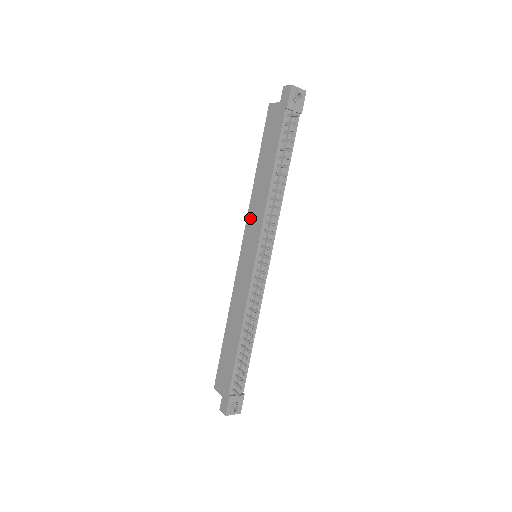
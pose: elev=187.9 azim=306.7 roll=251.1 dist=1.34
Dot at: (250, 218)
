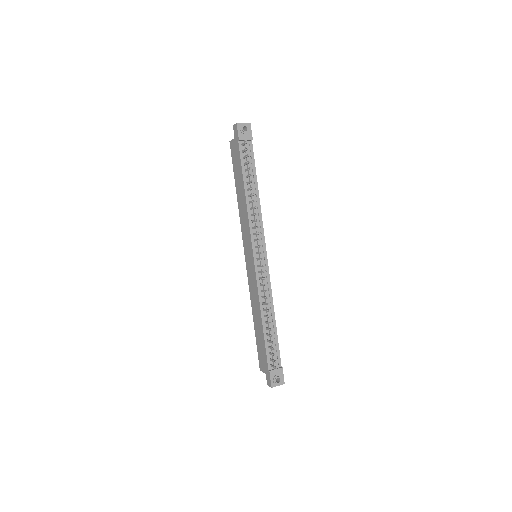
Dot at: (243, 229)
